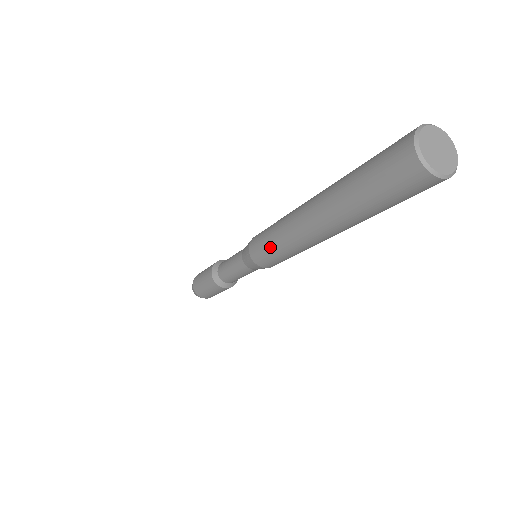
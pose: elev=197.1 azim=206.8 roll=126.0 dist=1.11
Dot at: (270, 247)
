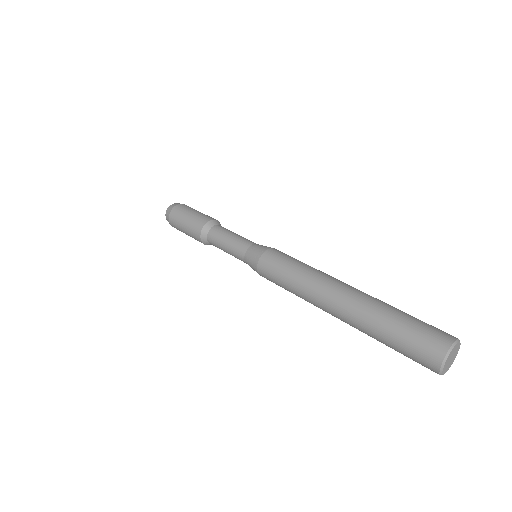
Dot at: (283, 285)
